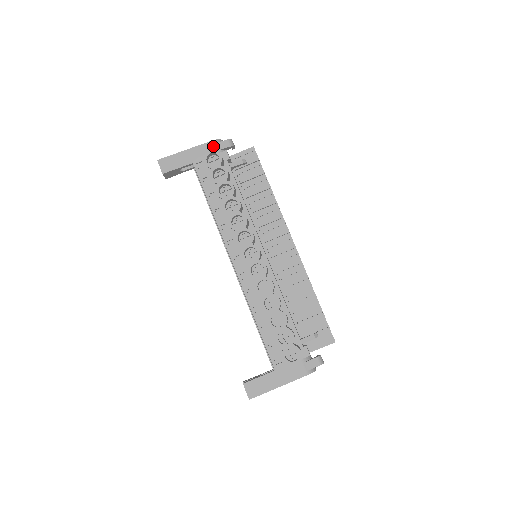
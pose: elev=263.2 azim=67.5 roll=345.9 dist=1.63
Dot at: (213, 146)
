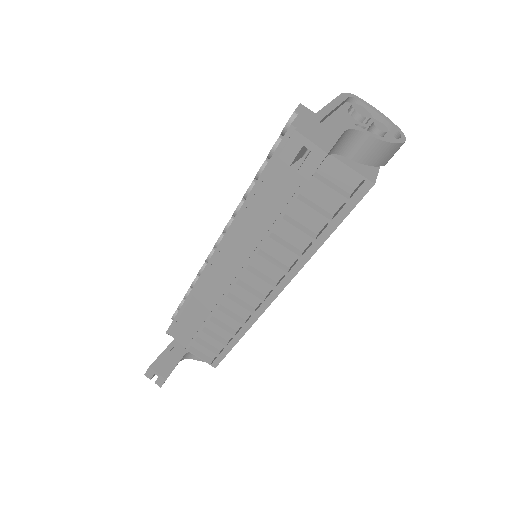
Dot at: occluded
